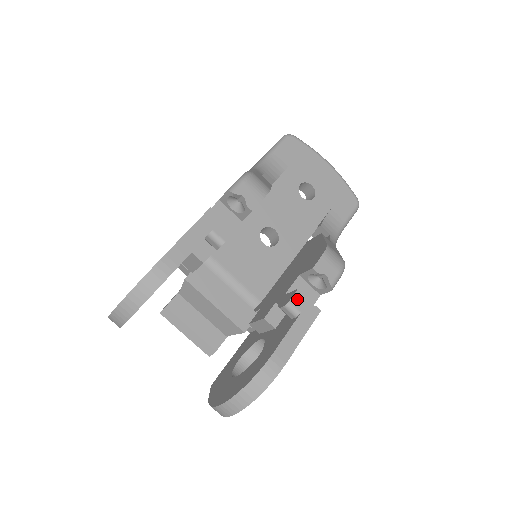
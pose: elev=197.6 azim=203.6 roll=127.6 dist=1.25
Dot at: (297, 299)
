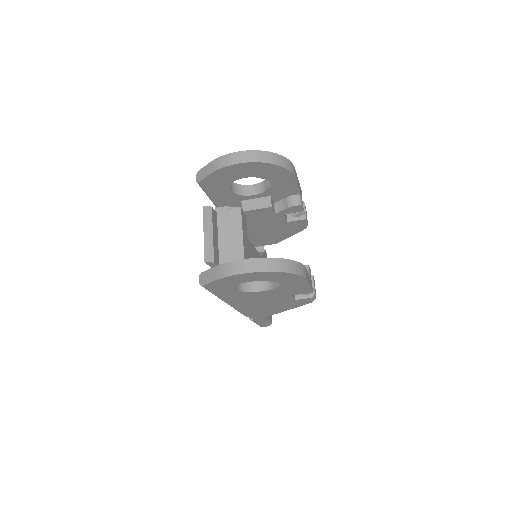
Dot at: (310, 271)
